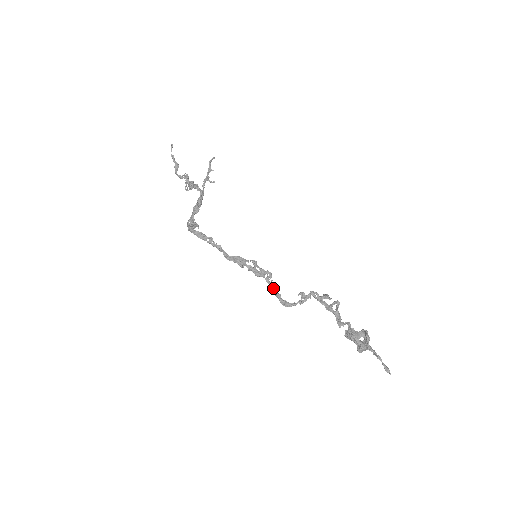
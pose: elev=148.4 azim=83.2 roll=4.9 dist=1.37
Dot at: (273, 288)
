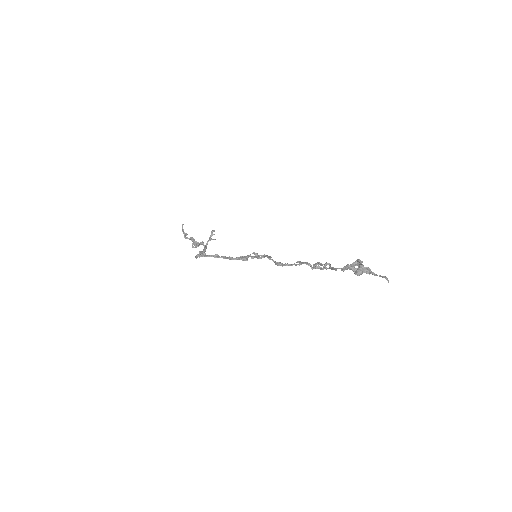
Dot at: (274, 262)
